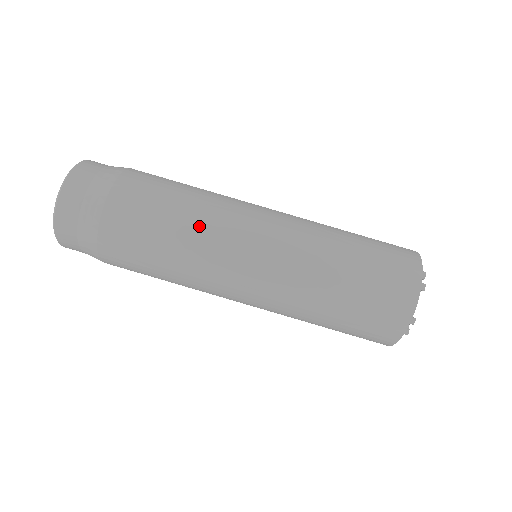
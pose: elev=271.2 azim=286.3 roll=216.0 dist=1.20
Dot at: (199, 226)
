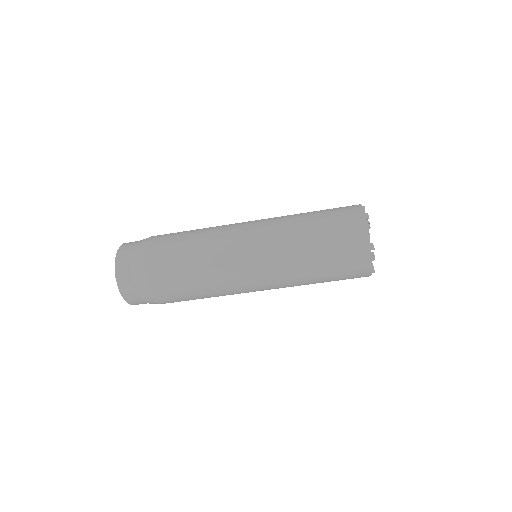
Dot at: (214, 285)
